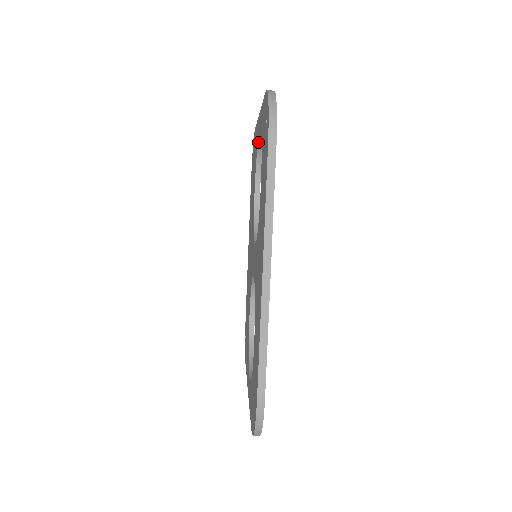
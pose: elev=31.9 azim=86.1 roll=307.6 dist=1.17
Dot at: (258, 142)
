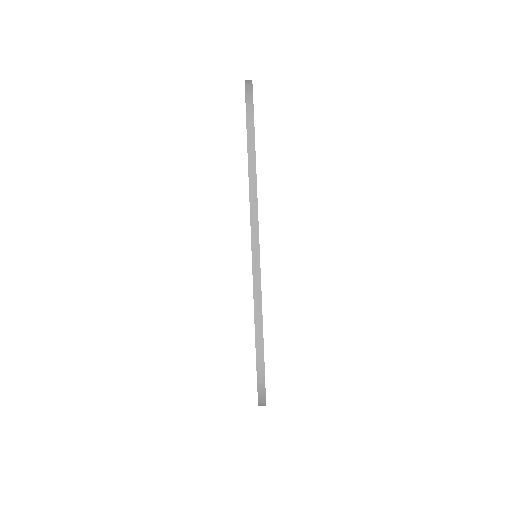
Dot at: occluded
